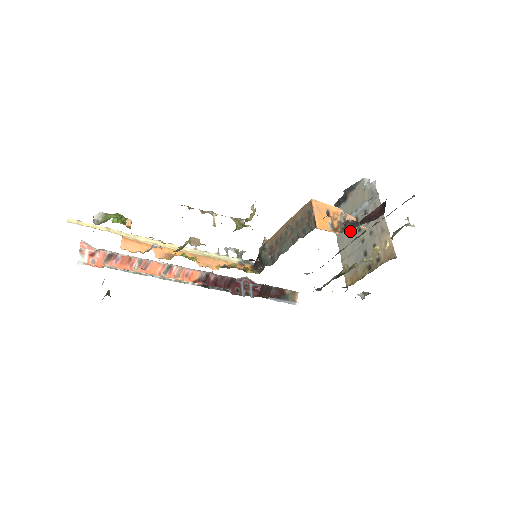
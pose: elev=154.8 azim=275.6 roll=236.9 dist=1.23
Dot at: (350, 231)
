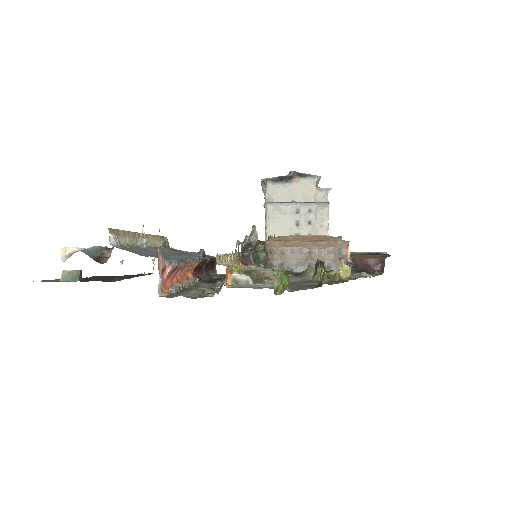
Dot at: (287, 218)
